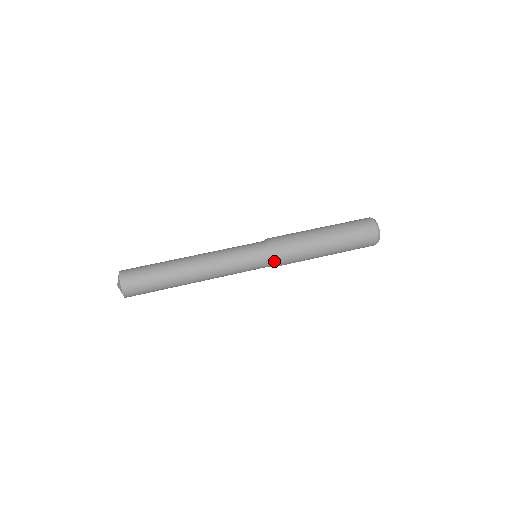
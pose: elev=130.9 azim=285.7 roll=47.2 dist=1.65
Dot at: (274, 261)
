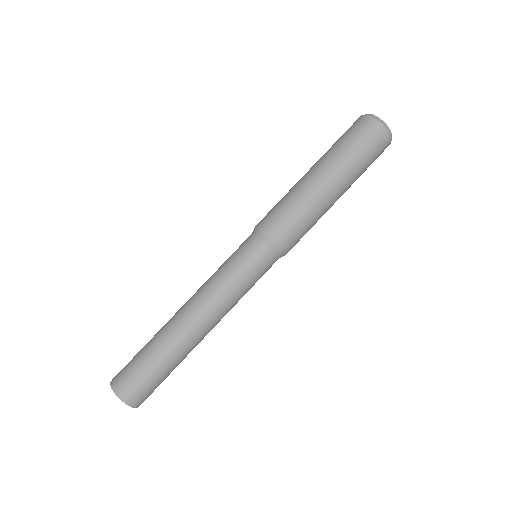
Dot at: occluded
